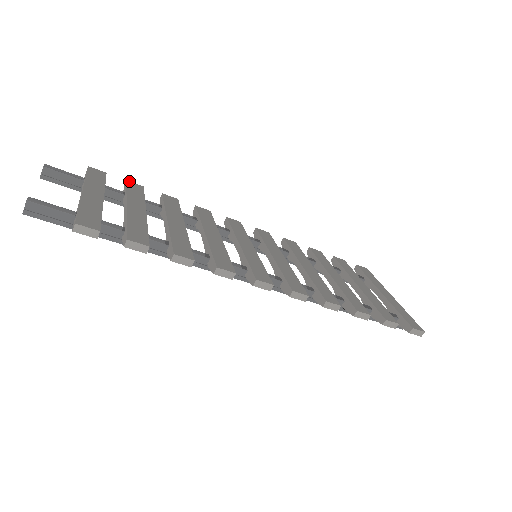
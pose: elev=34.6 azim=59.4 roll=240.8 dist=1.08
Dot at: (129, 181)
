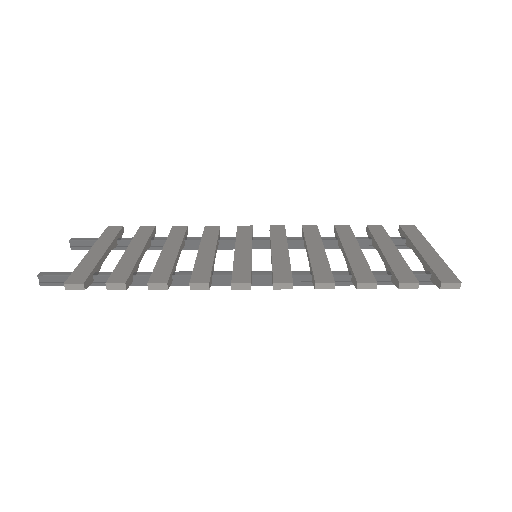
Dot at: (142, 226)
